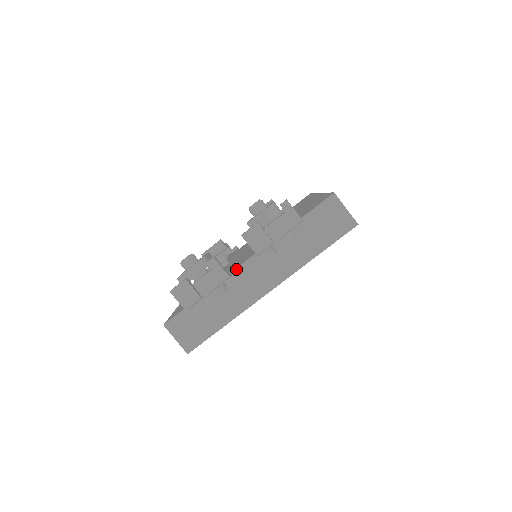
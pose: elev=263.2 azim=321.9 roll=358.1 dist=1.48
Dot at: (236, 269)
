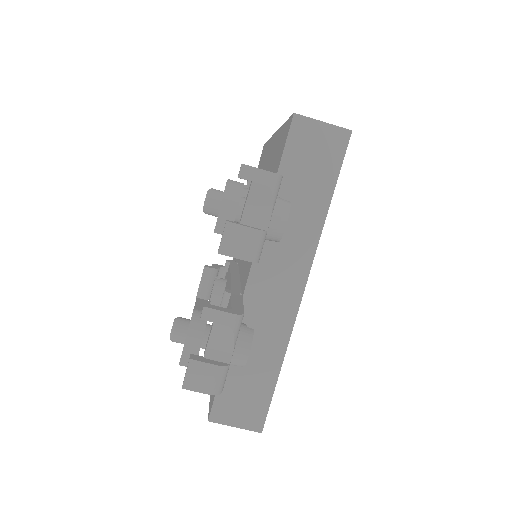
Dot at: (244, 294)
